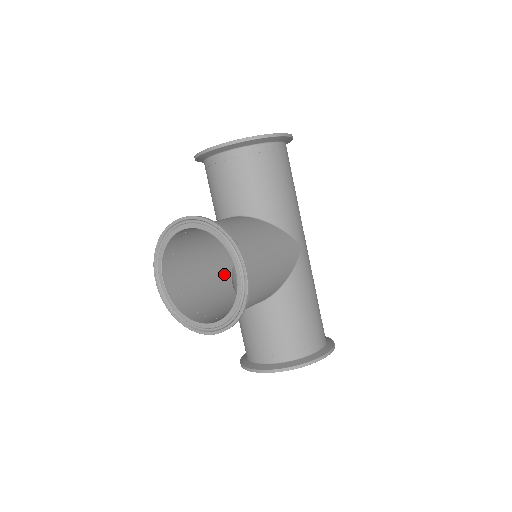
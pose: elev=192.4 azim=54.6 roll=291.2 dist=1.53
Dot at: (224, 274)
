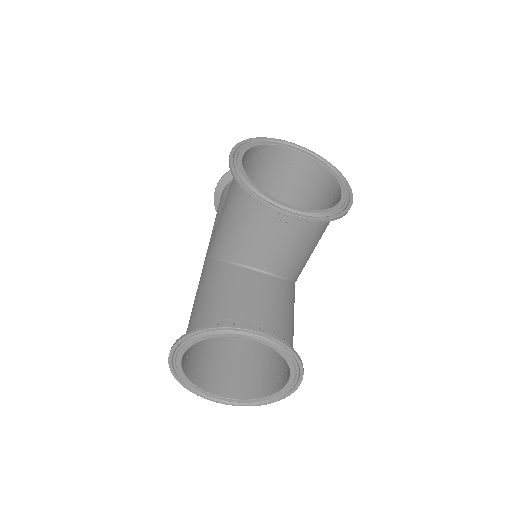
Dot at: occluded
